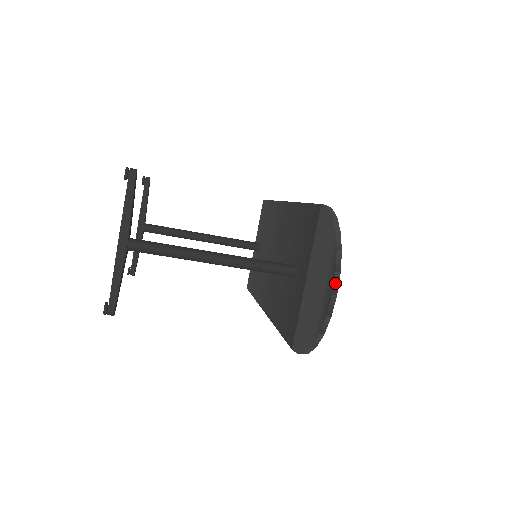
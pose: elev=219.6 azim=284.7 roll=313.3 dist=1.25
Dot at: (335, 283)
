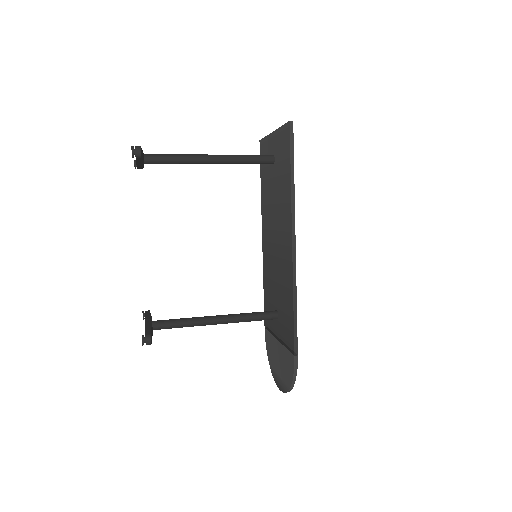
Dot at: (282, 391)
